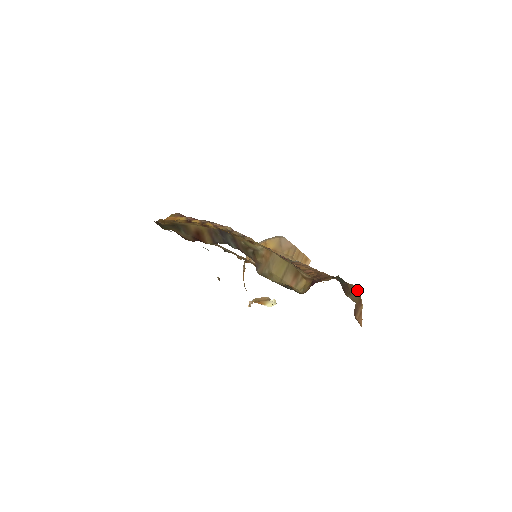
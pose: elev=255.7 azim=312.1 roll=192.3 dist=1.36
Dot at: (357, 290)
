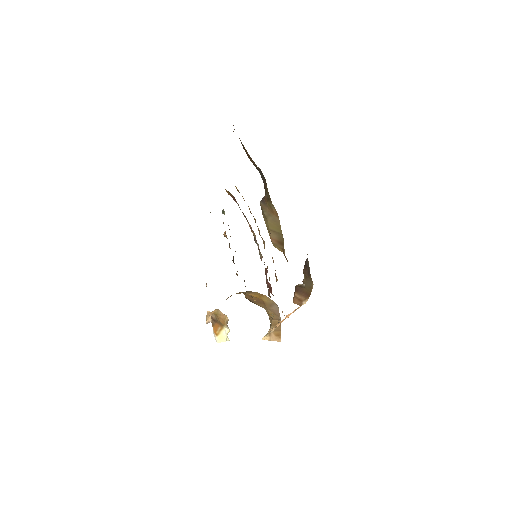
Dot at: occluded
